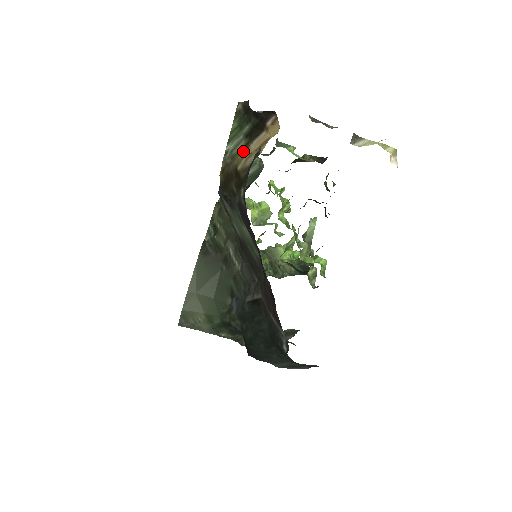
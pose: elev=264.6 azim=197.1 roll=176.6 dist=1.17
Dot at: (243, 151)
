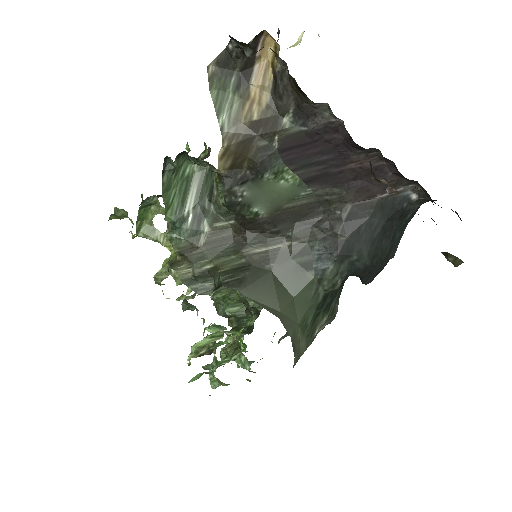
Dot at: (244, 104)
